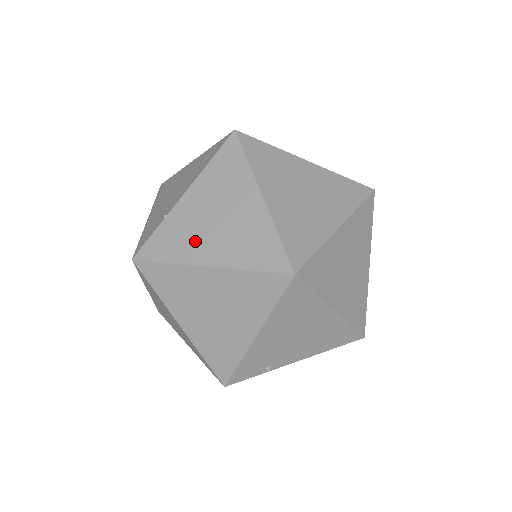
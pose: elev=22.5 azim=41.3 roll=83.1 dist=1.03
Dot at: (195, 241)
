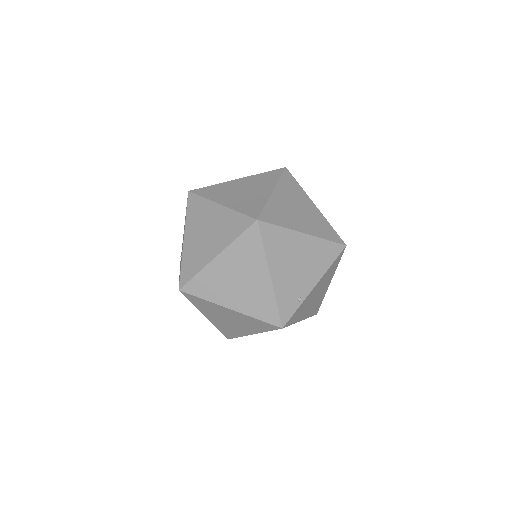
Dot at: (203, 252)
